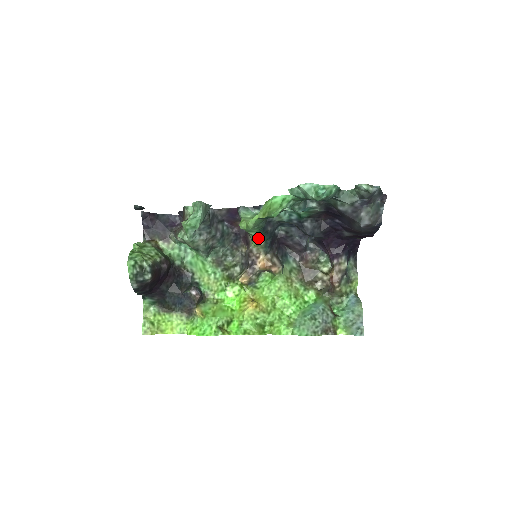
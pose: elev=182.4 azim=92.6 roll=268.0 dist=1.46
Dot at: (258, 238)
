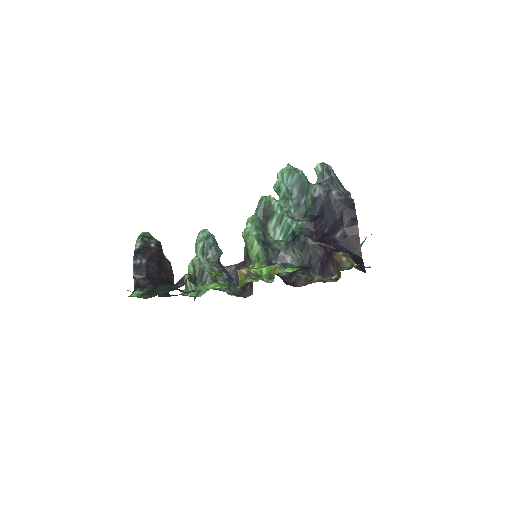
Dot at: (259, 254)
